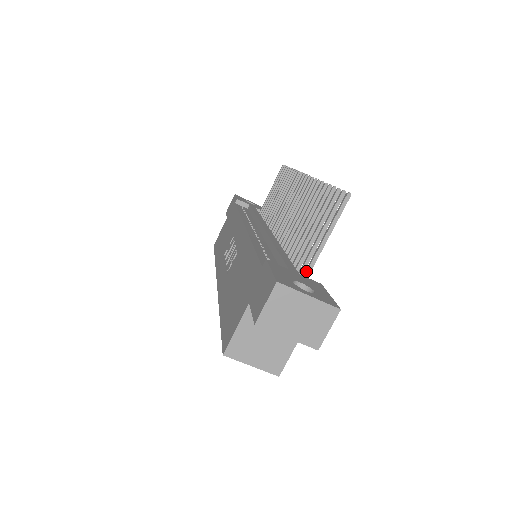
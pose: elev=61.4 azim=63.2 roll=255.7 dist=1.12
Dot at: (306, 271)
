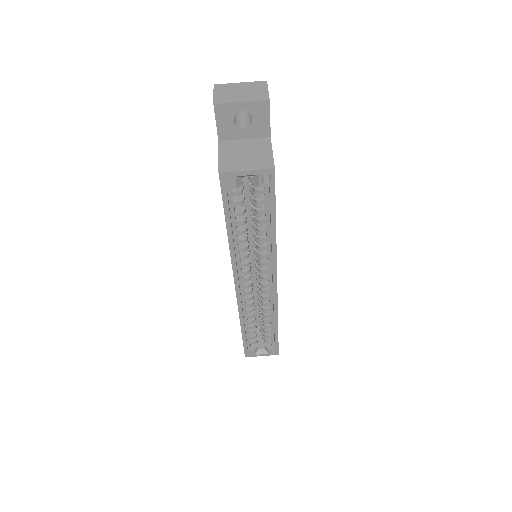
Dot at: occluded
